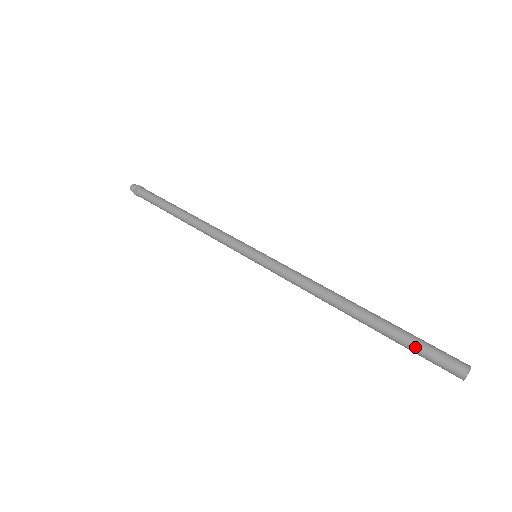
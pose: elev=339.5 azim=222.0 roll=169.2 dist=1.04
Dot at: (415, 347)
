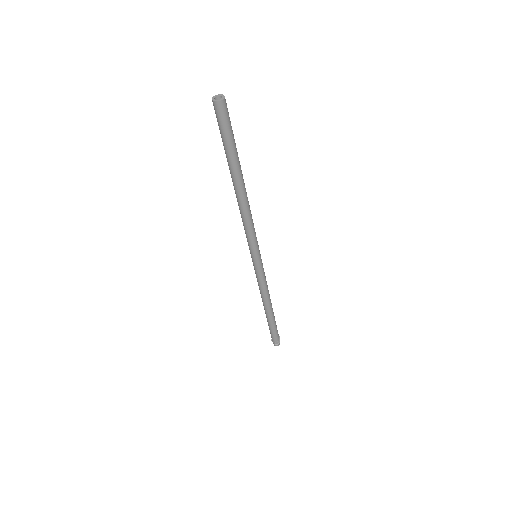
Dot at: (222, 136)
